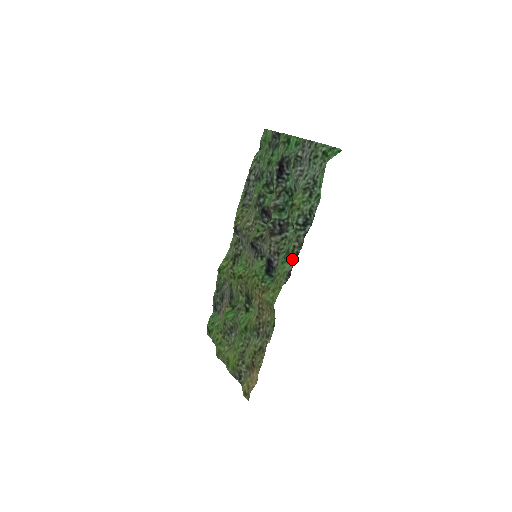
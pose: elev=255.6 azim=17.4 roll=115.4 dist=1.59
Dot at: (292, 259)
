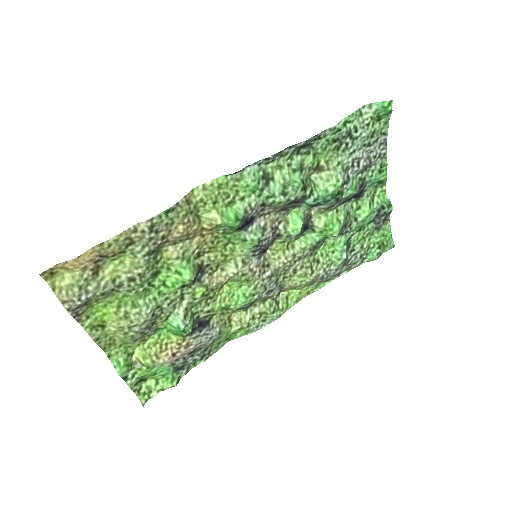
Dot at: (258, 164)
